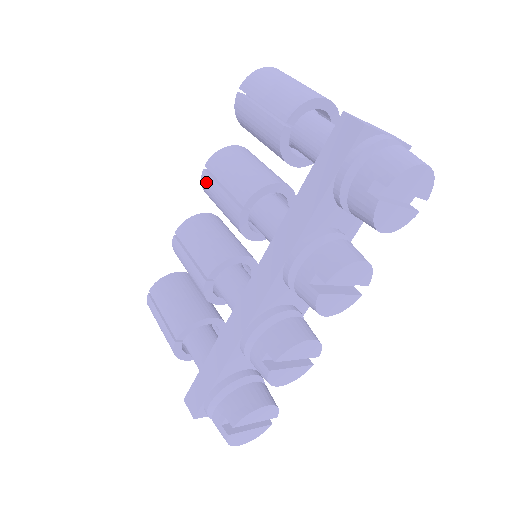
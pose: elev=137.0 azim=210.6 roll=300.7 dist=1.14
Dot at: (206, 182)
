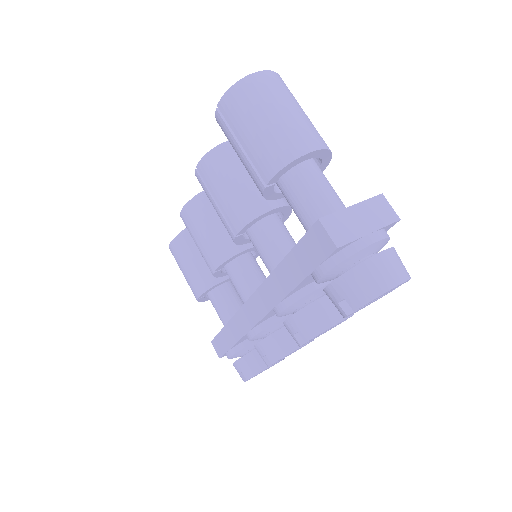
Dot at: (200, 183)
